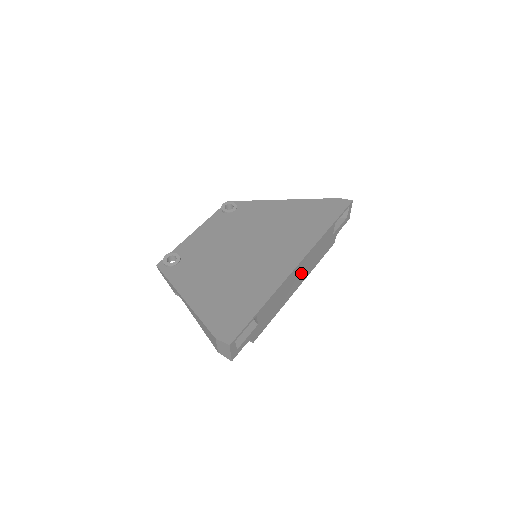
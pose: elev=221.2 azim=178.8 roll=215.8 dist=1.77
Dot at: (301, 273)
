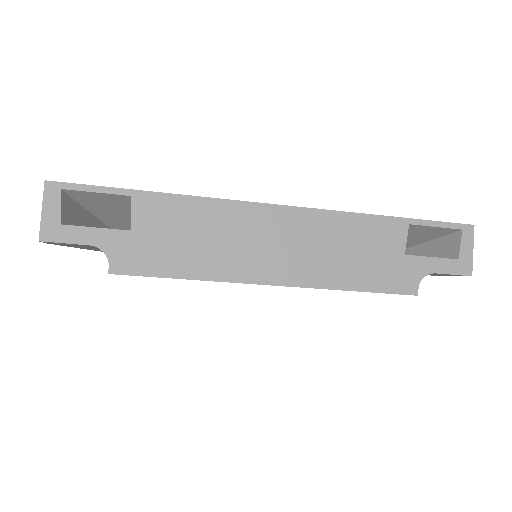
Dot at: (286, 248)
